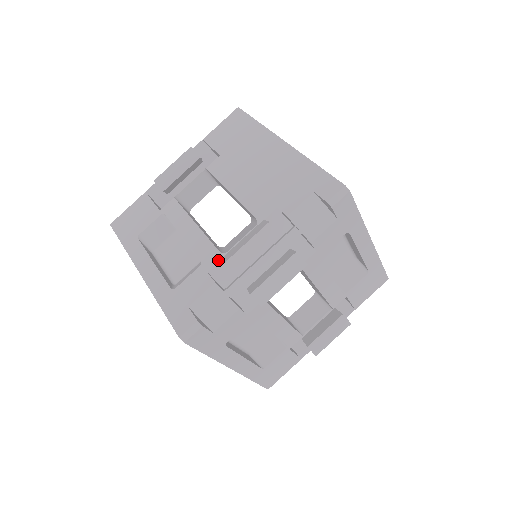
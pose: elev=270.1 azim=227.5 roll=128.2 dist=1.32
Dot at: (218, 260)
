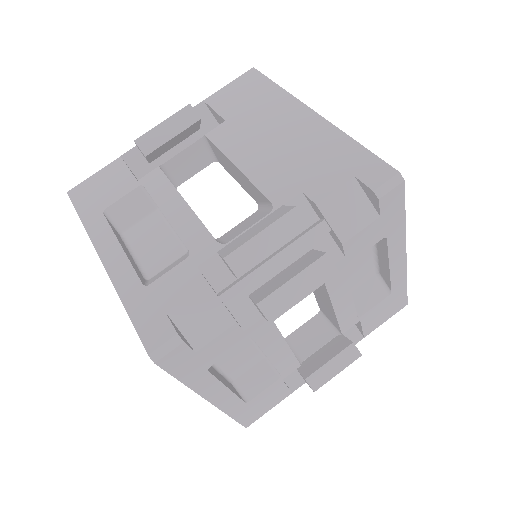
Dot at: (214, 252)
